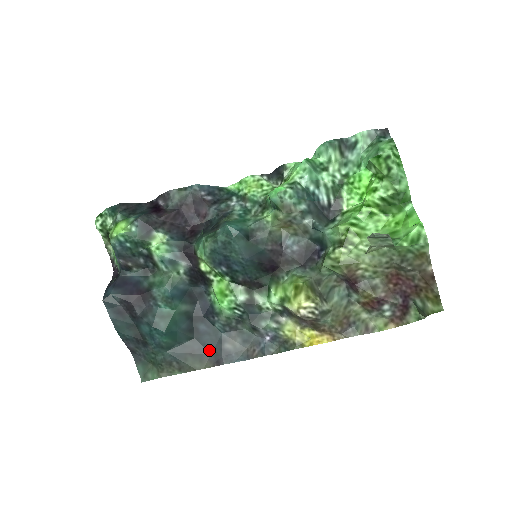
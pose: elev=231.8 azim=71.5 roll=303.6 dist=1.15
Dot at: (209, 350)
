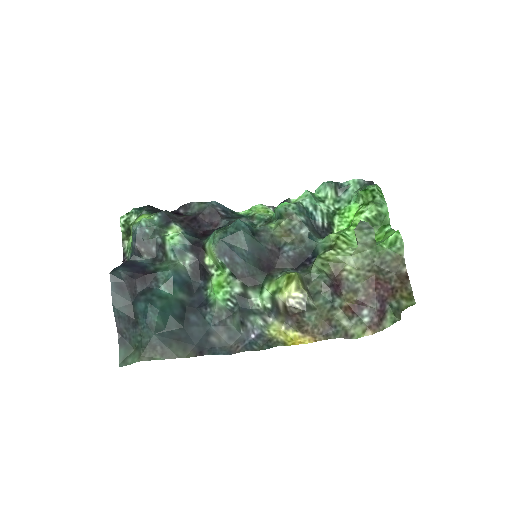
Dot at: (195, 341)
